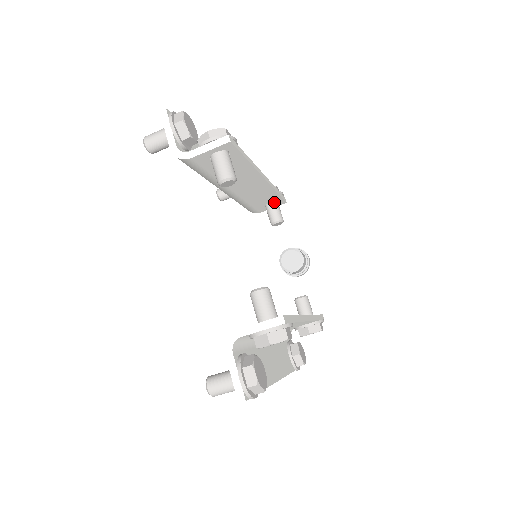
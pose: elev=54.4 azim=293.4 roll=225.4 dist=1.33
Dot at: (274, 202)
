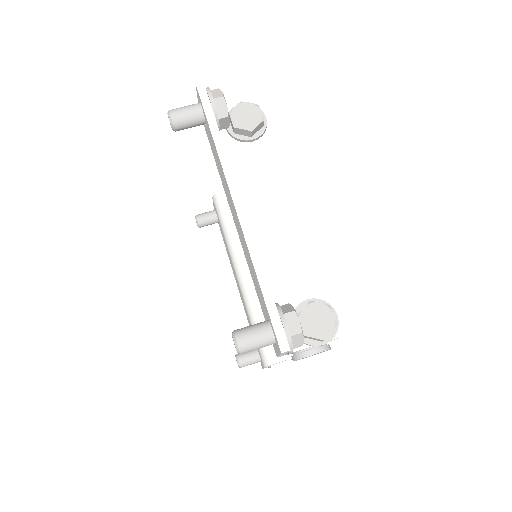
Dot at: occluded
